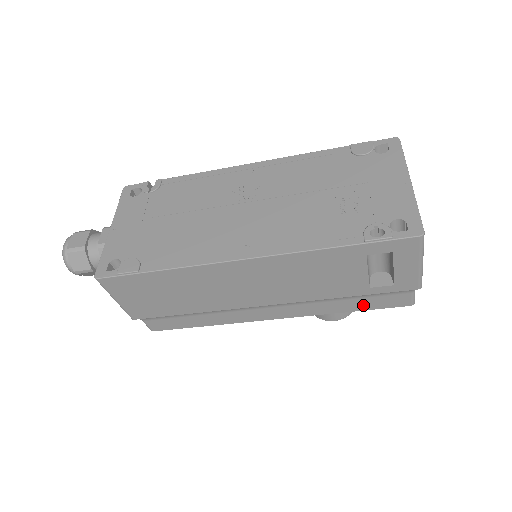
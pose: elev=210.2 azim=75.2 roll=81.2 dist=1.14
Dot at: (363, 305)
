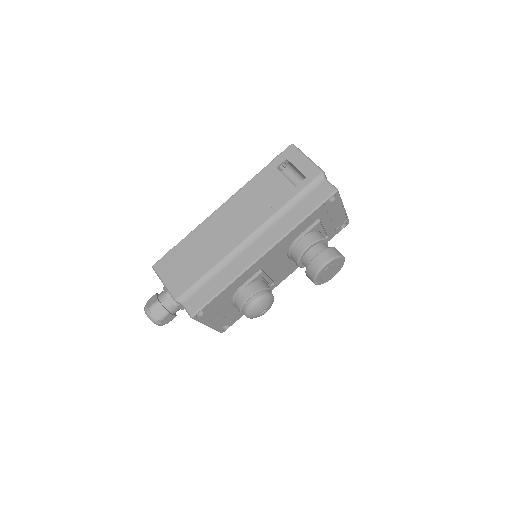
Dot at: (307, 207)
